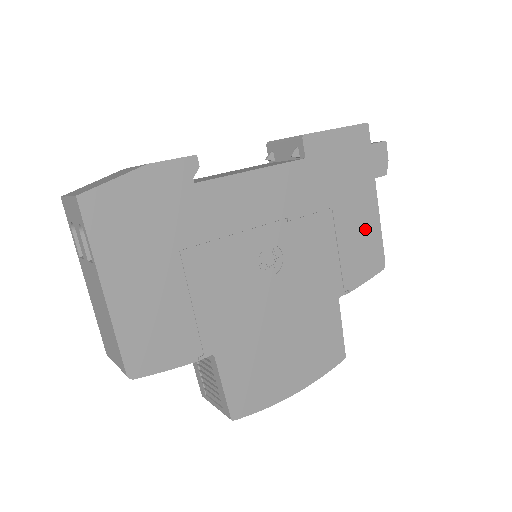
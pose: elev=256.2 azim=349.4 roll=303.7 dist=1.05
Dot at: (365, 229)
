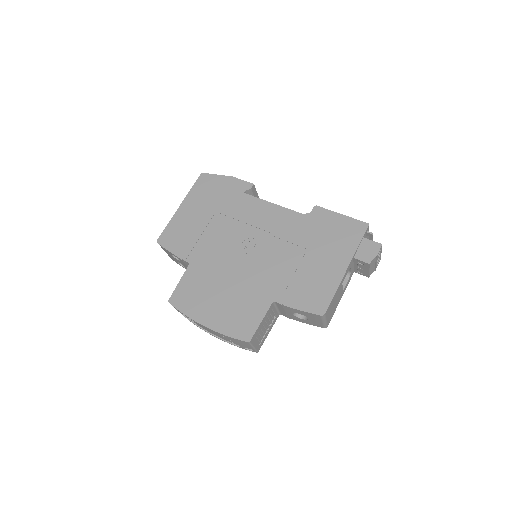
Dot at: (324, 279)
